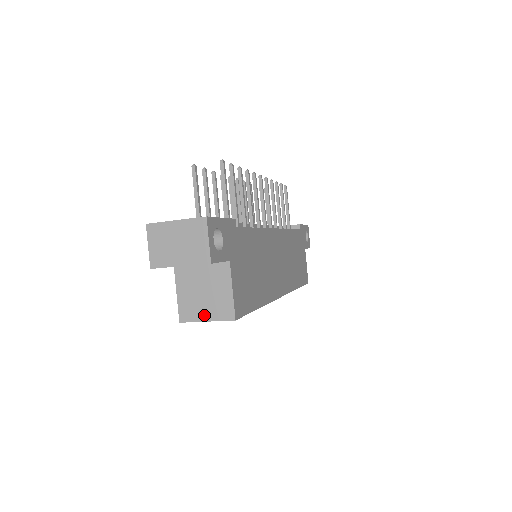
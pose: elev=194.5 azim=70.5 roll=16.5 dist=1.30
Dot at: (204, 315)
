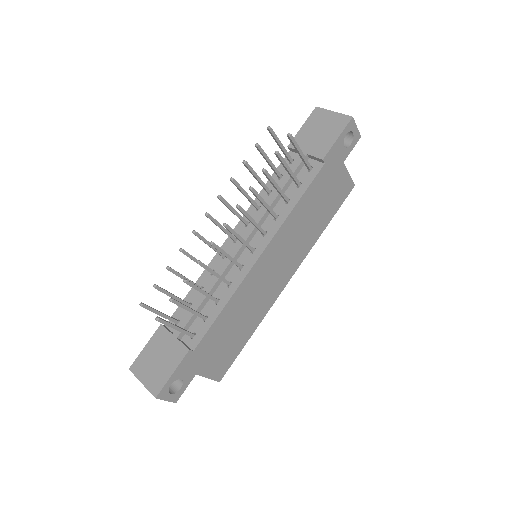
Dot at: occluded
